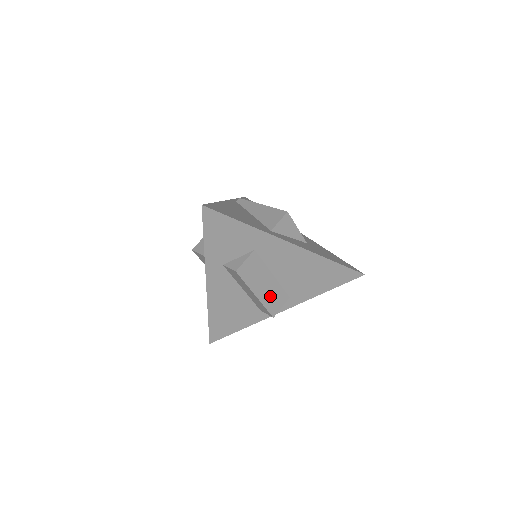
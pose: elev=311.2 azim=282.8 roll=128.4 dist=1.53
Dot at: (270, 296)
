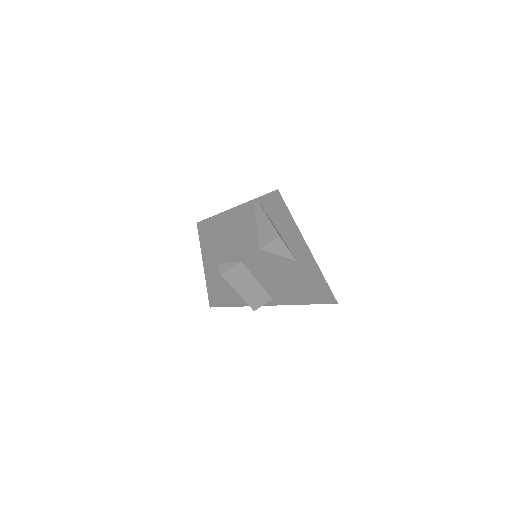
Dot at: (253, 295)
